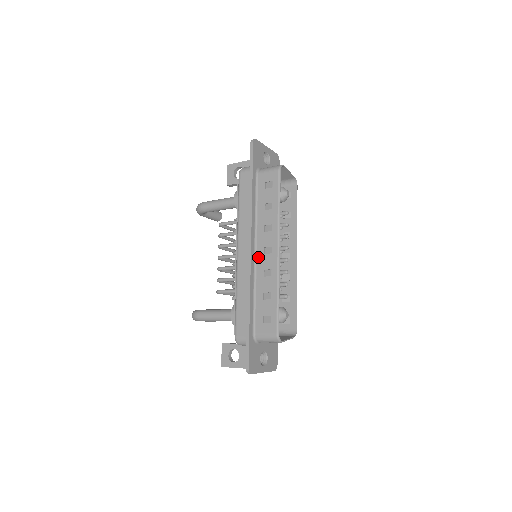
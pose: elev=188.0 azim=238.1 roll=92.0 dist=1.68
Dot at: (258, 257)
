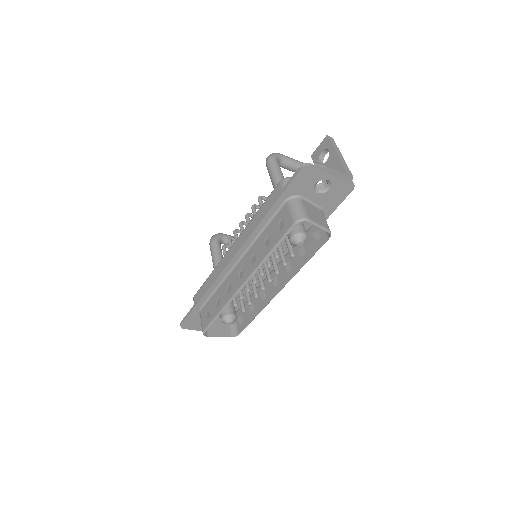
Dot at: (235, 268)
